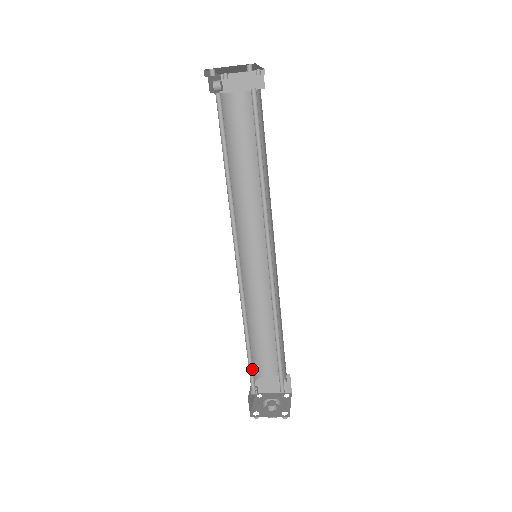
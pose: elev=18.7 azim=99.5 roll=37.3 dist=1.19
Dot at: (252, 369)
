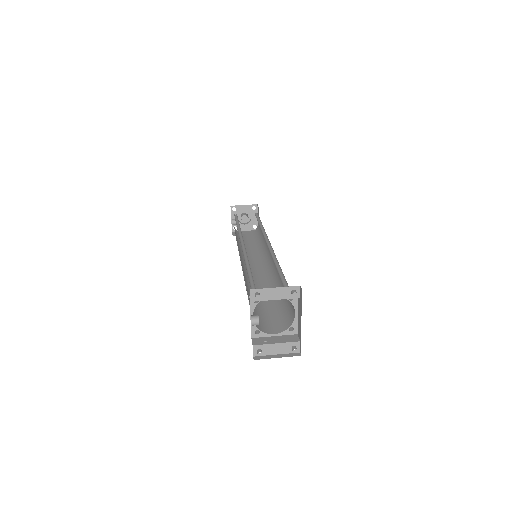
Dot at: (238, 237)
